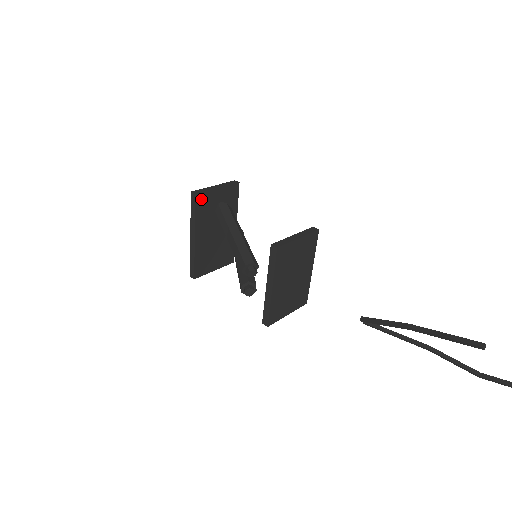
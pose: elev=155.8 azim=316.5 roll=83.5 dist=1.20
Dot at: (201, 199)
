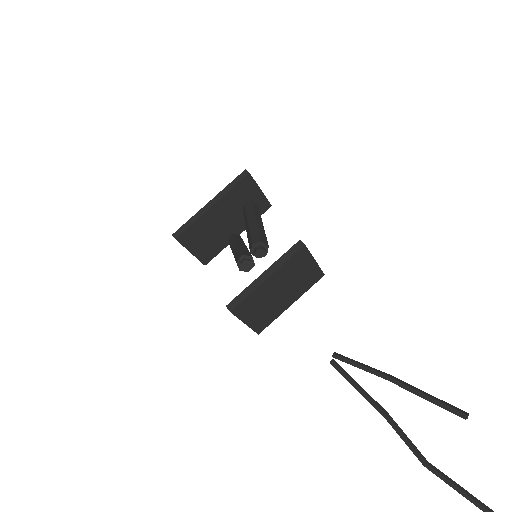
Dot at: (247, 182)
